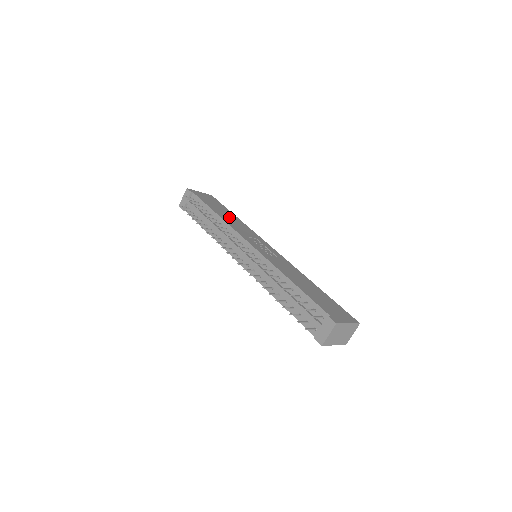
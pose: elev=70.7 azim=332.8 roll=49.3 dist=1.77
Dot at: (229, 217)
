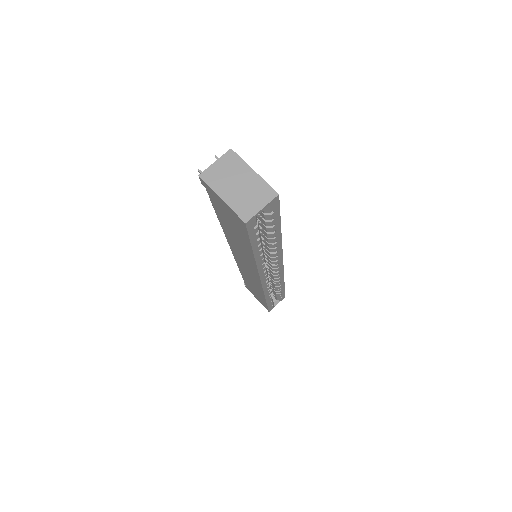
Dot at: occluded
